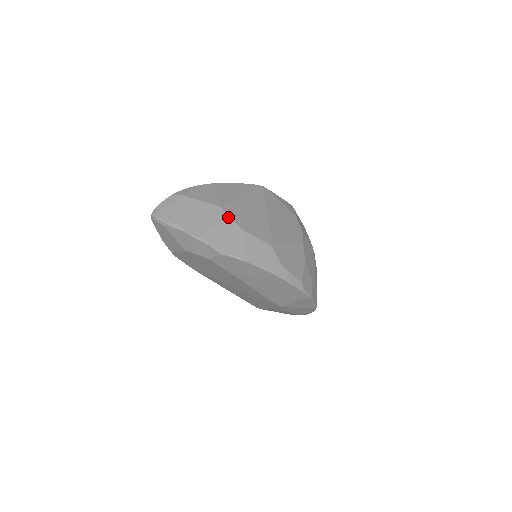
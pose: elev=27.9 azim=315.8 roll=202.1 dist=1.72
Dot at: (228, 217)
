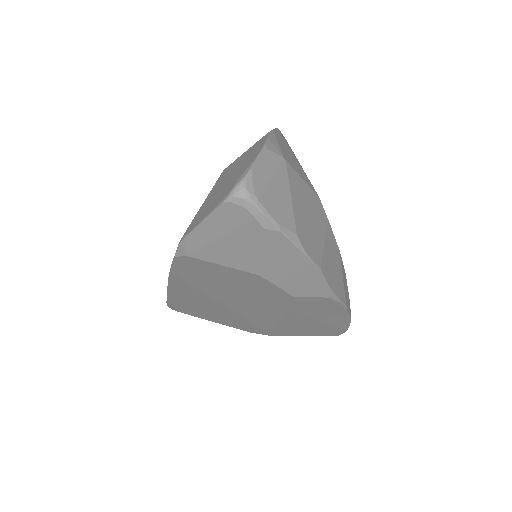
Dot at: occluded
